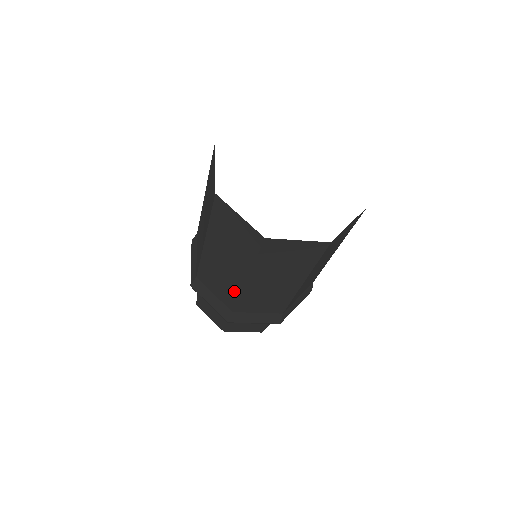
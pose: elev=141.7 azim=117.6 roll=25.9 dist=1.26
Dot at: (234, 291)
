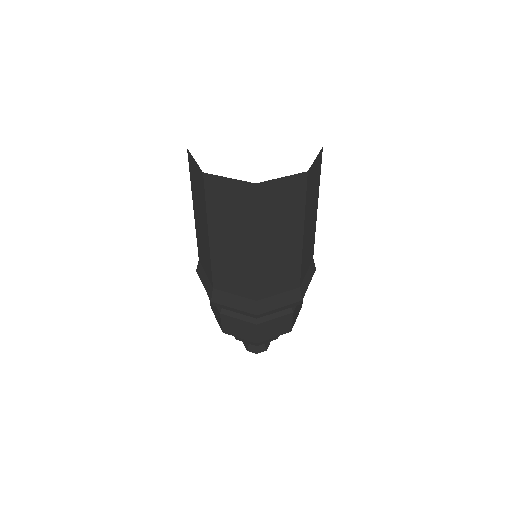
Dot at: (208, 257)
